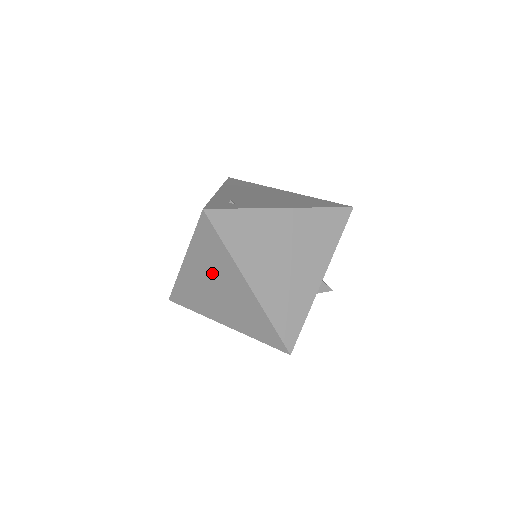
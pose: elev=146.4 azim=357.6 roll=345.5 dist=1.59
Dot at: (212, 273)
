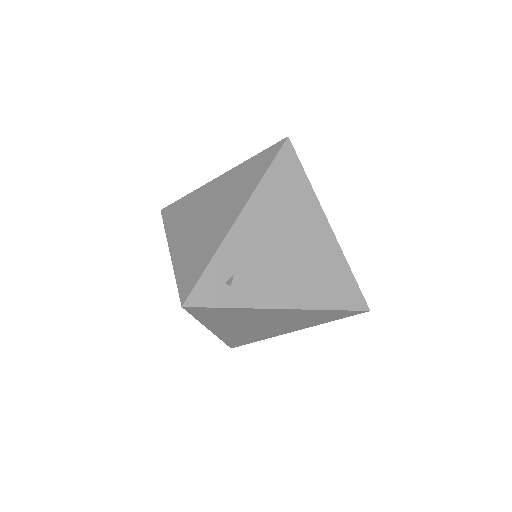
Dot at: occluded
